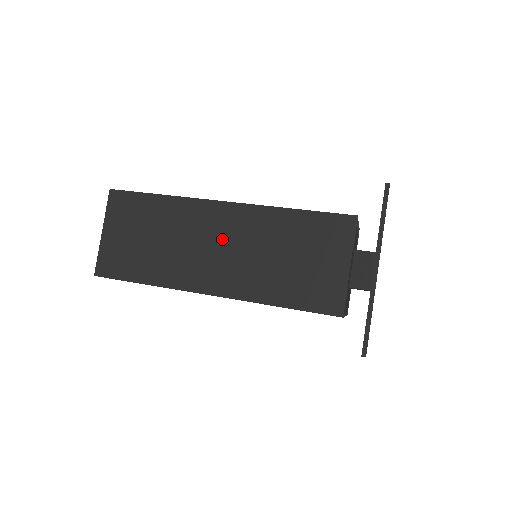
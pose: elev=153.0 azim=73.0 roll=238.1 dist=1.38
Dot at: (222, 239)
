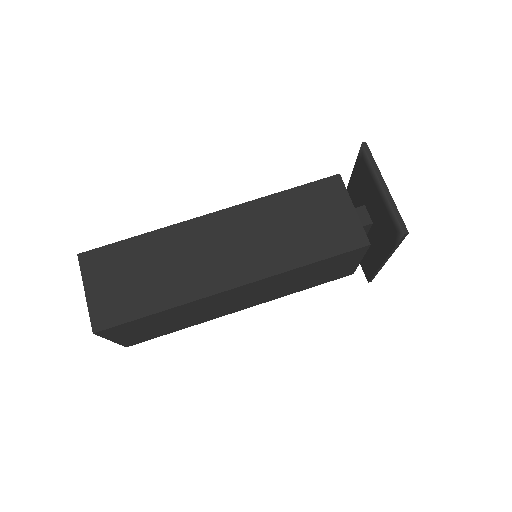
Dot at: (242, 297)
